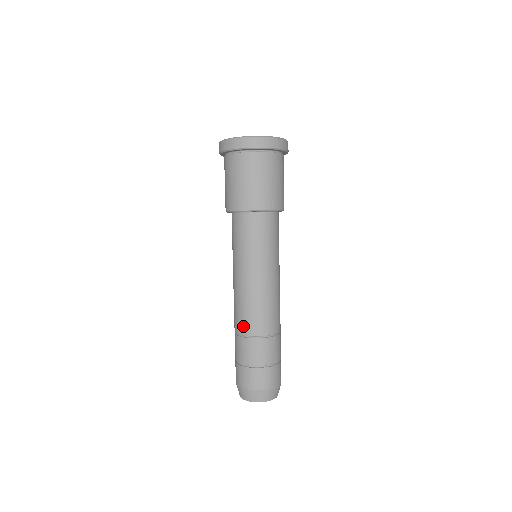
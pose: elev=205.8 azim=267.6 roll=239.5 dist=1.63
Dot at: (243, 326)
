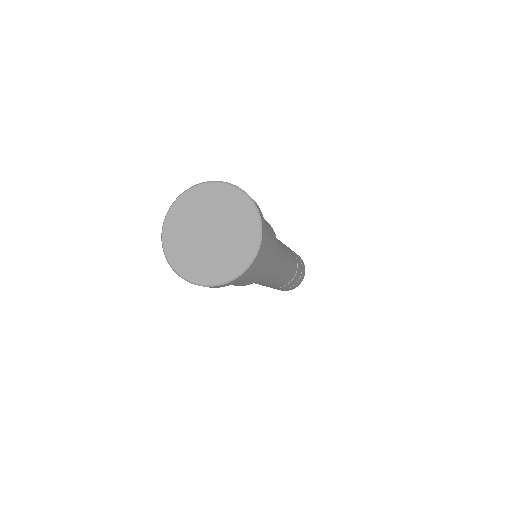
Dot at: occluded
